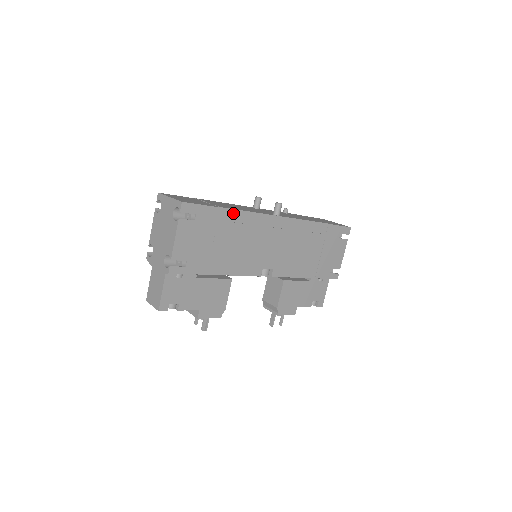
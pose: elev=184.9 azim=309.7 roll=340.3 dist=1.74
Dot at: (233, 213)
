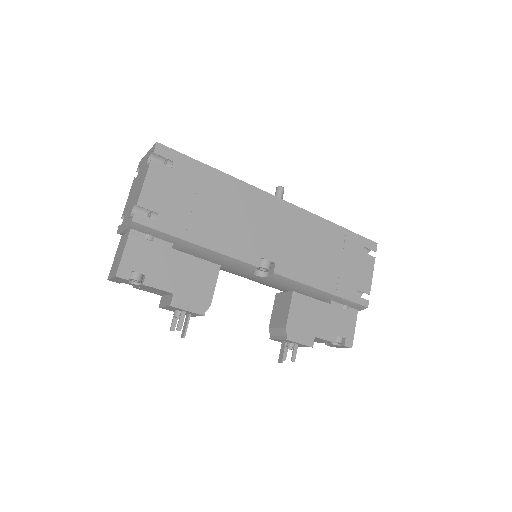
Dot at: (221, 176)
